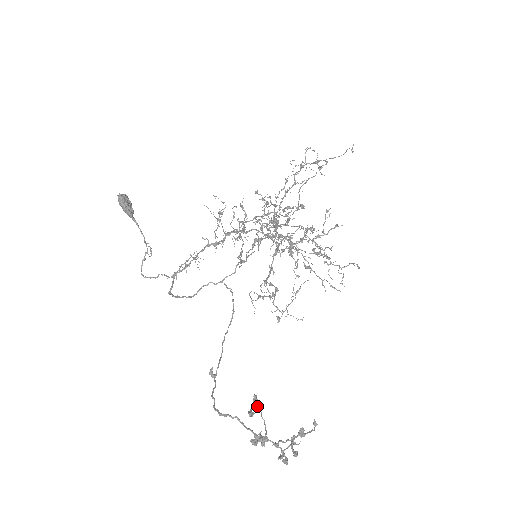
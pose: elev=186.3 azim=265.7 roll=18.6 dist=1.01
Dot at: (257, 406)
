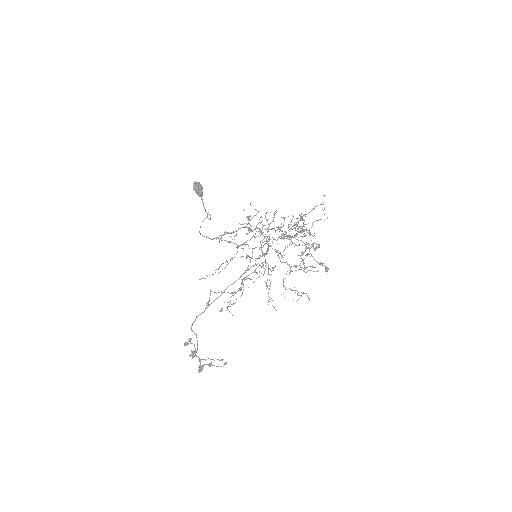
Dot at: (190, 343)
